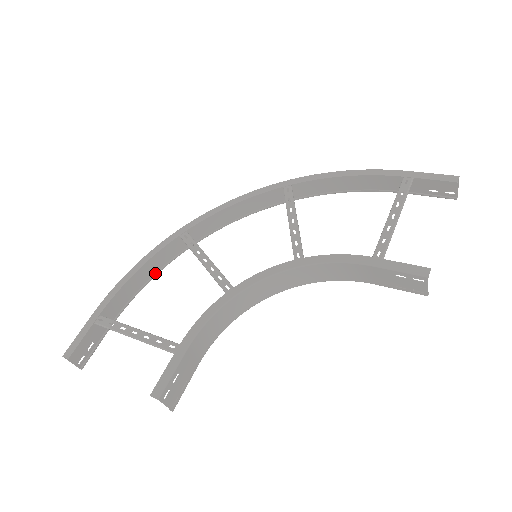
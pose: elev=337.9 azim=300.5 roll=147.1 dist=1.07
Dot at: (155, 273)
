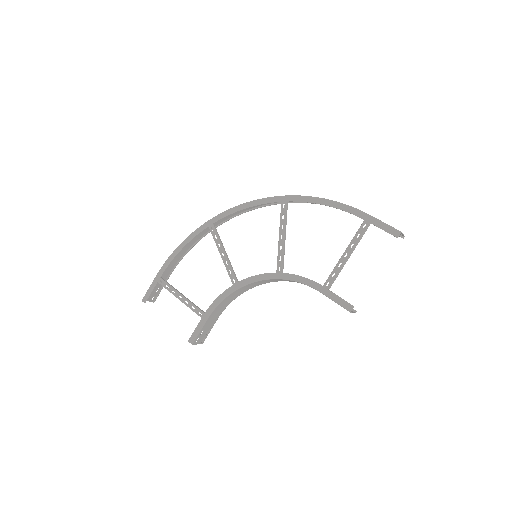
Dot at: (195, 242)
